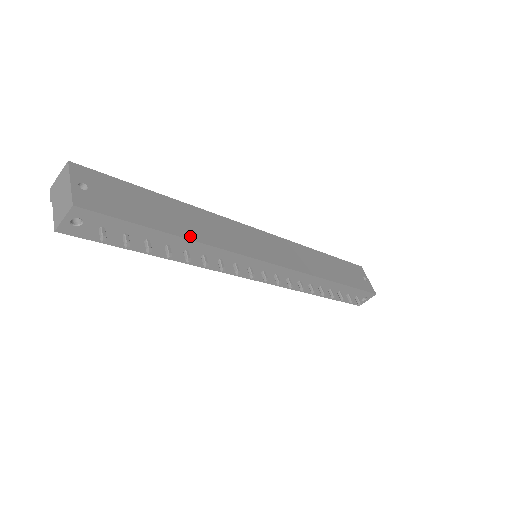
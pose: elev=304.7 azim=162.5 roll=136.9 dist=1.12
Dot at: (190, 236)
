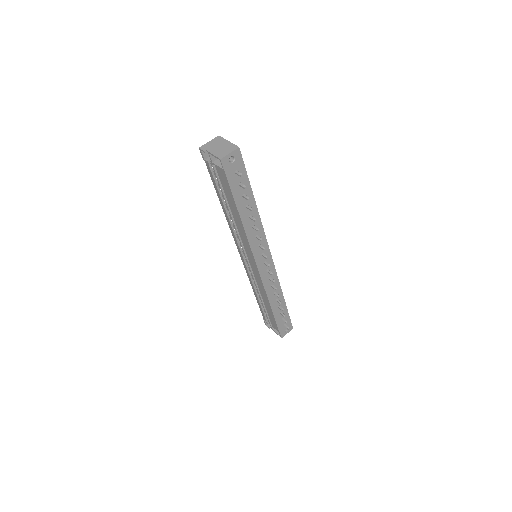
Dot at: (256, 207)
